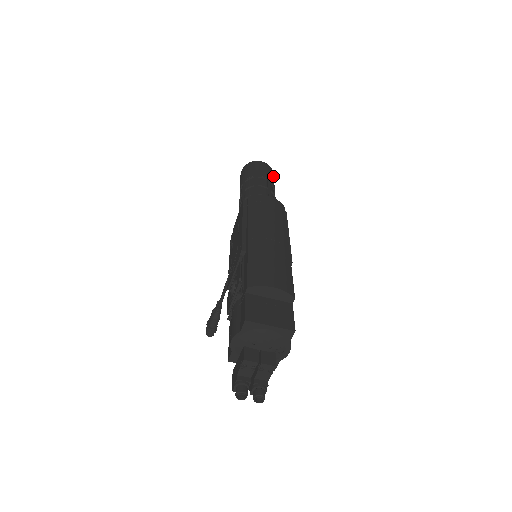
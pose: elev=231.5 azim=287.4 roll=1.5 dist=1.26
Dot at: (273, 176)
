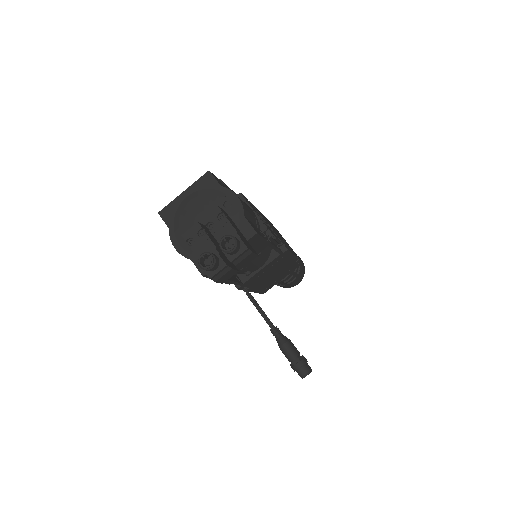
Dot at: occluded
